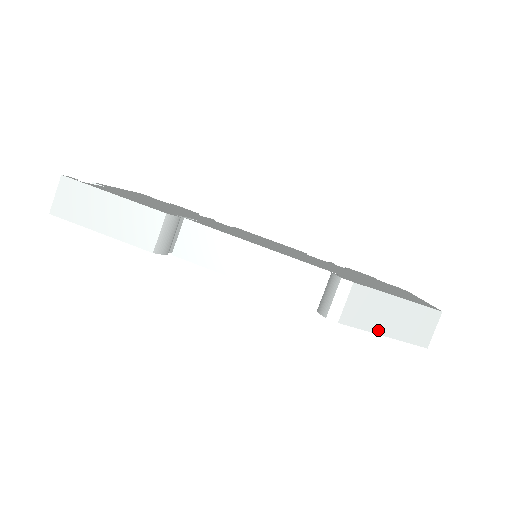
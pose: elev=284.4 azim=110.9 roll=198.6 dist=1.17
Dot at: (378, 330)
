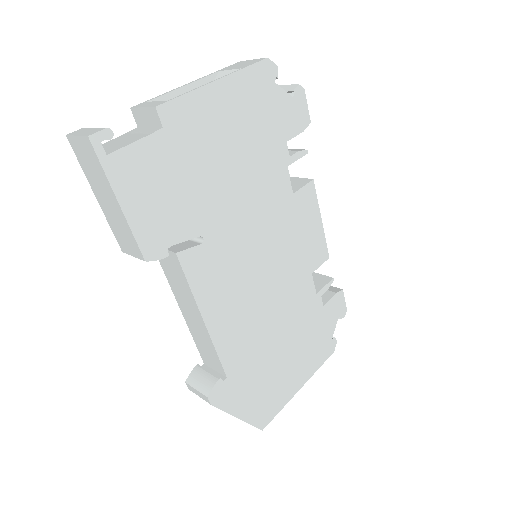
Dot at: occluded
